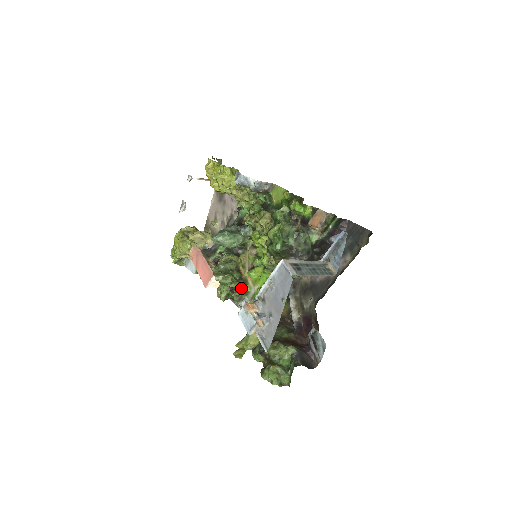
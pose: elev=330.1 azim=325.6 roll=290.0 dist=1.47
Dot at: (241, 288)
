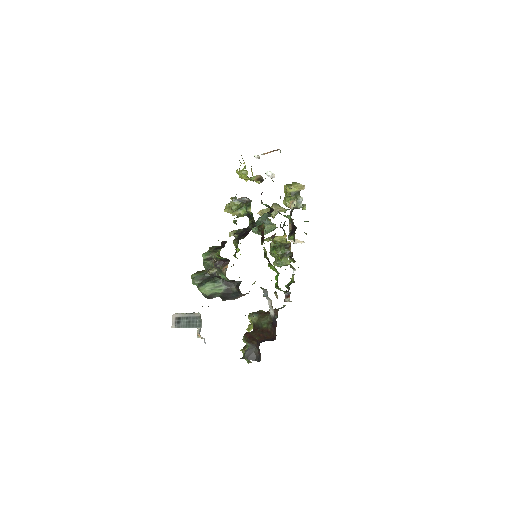
Dot at: (279, 266)
